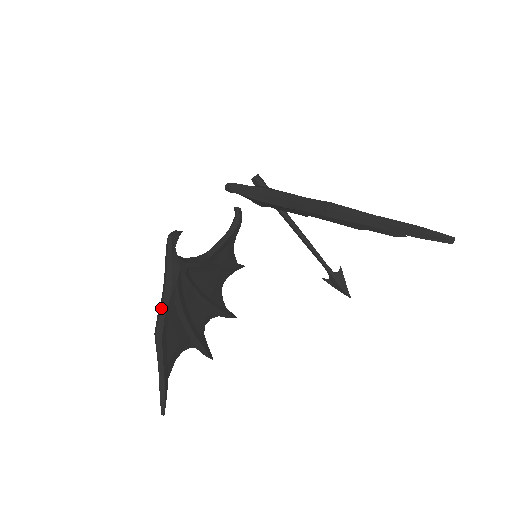
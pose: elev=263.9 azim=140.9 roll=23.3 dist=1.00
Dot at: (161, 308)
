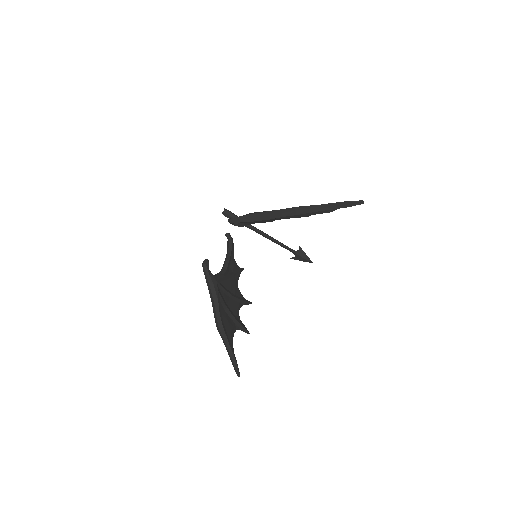
Dot at: (215, 309)
